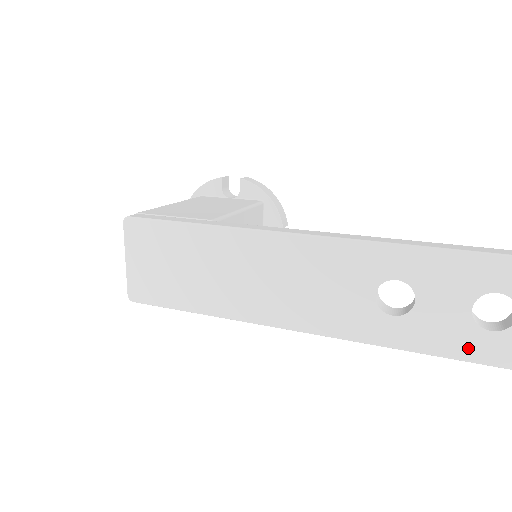
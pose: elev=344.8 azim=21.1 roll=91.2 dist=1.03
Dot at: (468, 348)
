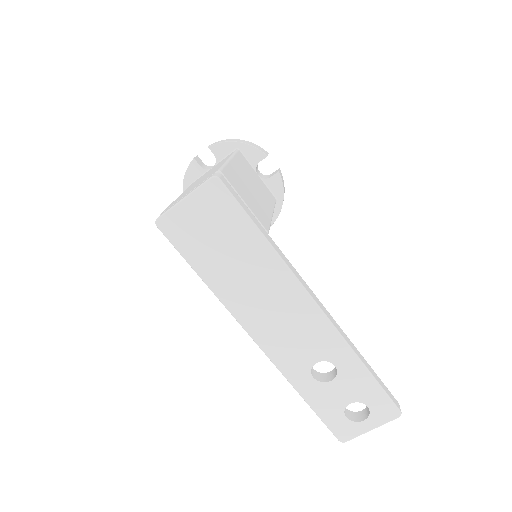
Dot at: (329, 416)
